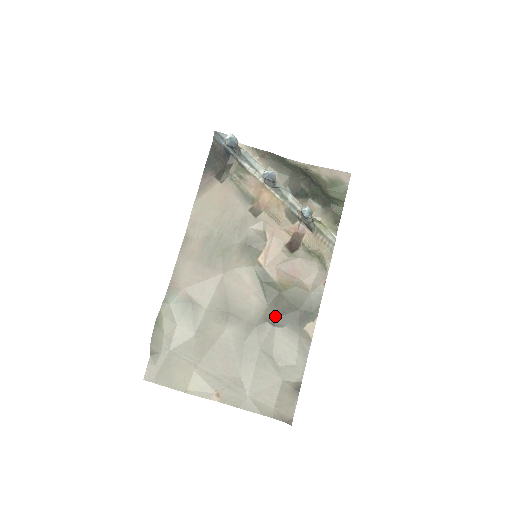
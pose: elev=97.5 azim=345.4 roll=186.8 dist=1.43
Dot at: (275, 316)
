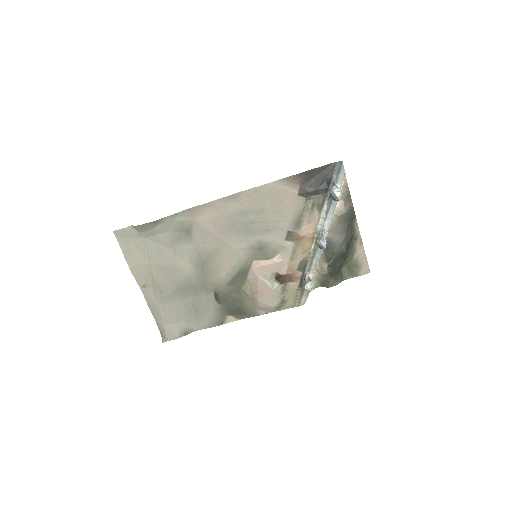
Dot at: (222, 295)
